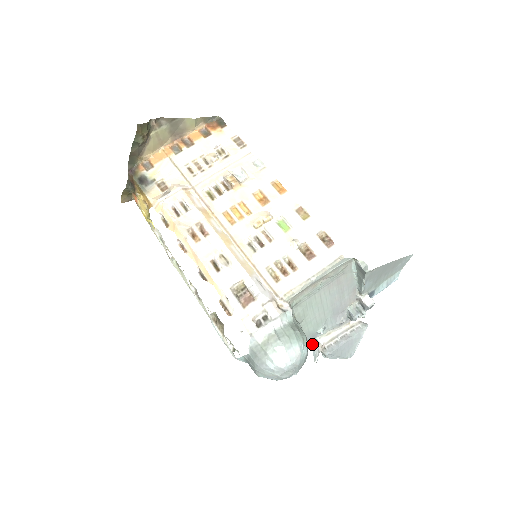
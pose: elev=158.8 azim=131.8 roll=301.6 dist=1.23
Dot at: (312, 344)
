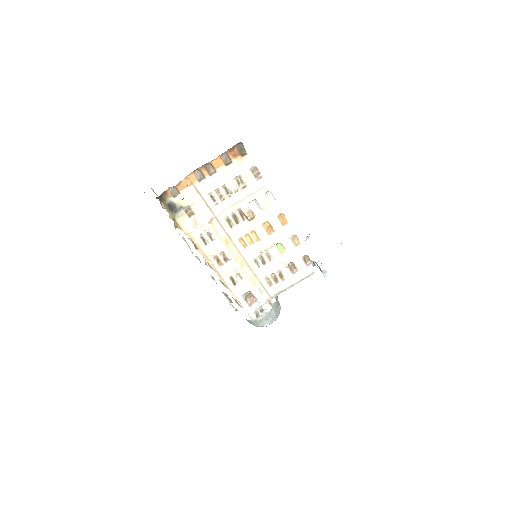
Dot at: occluded
